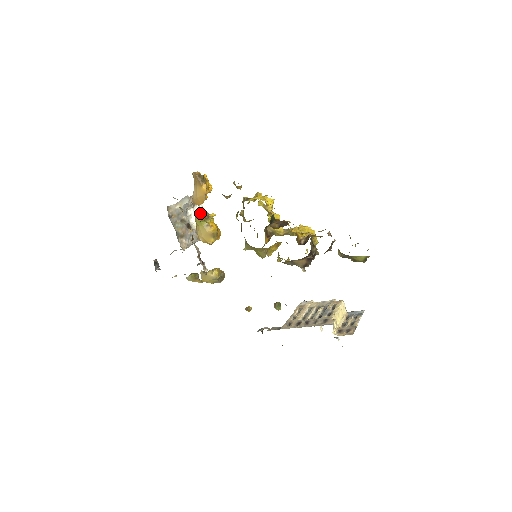
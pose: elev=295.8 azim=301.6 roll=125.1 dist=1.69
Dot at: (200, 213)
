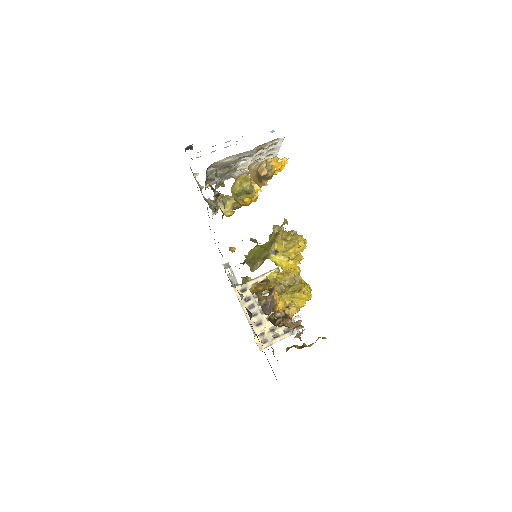
Dot at: (243, 187)
